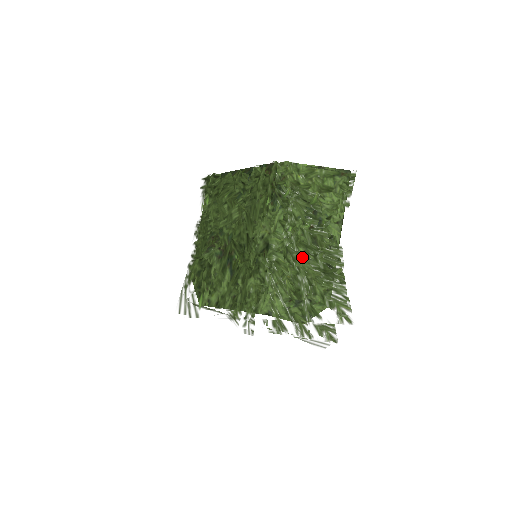
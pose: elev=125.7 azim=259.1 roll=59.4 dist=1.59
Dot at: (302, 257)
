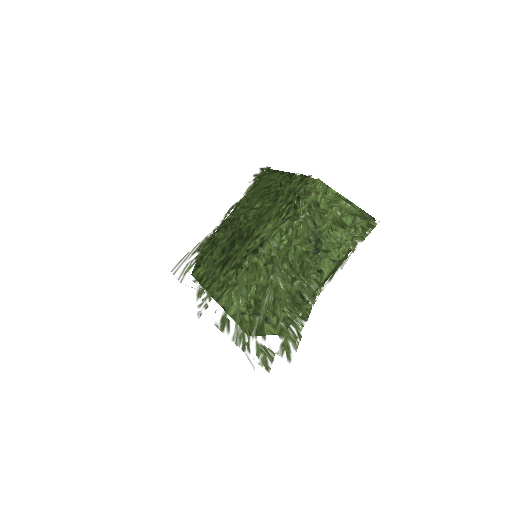
Dot at: (281, 273)
